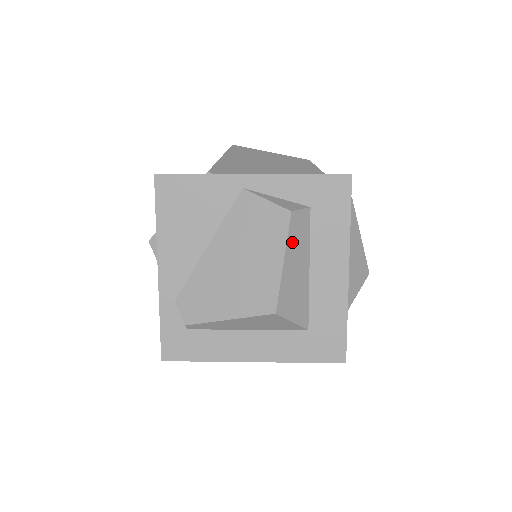
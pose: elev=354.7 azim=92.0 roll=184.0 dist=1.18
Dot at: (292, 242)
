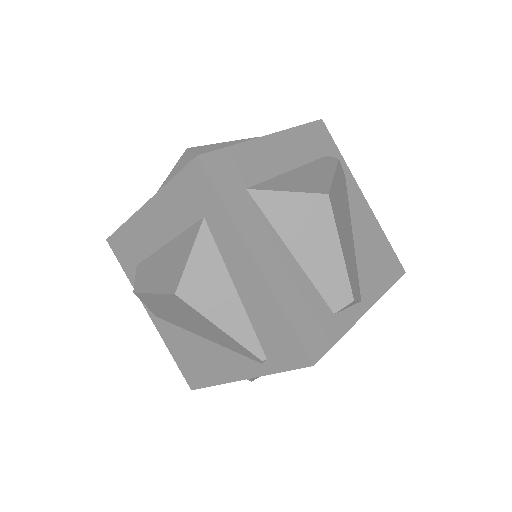
Dot at: occluded
